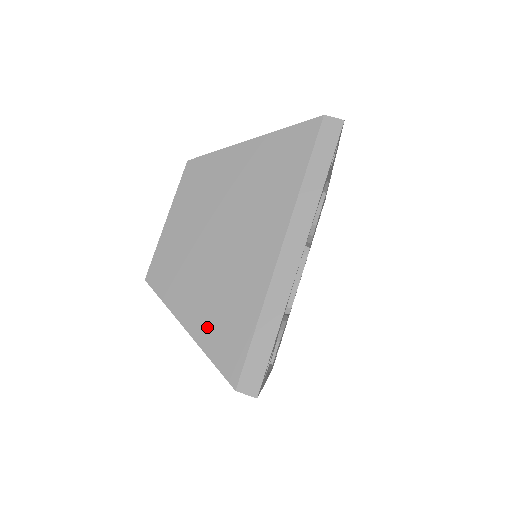
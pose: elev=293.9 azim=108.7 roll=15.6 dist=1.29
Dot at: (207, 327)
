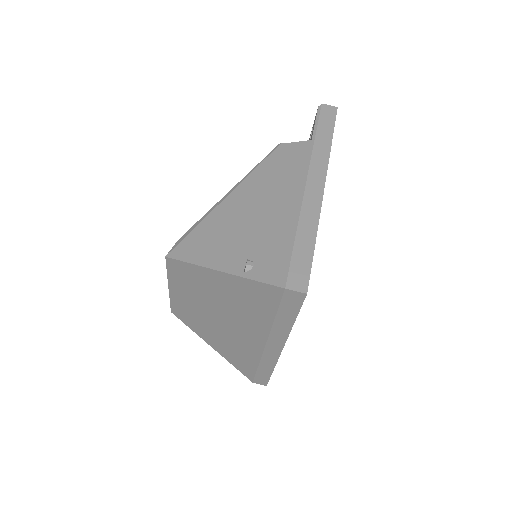
Dot at: (226, 353)
